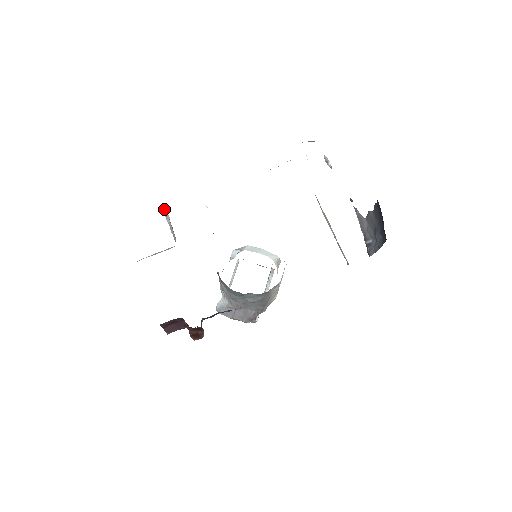
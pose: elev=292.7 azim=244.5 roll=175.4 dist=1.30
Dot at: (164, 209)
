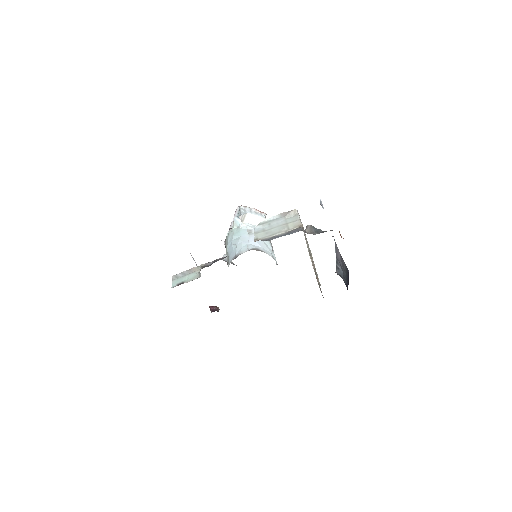
Dot at: (190, 253)
